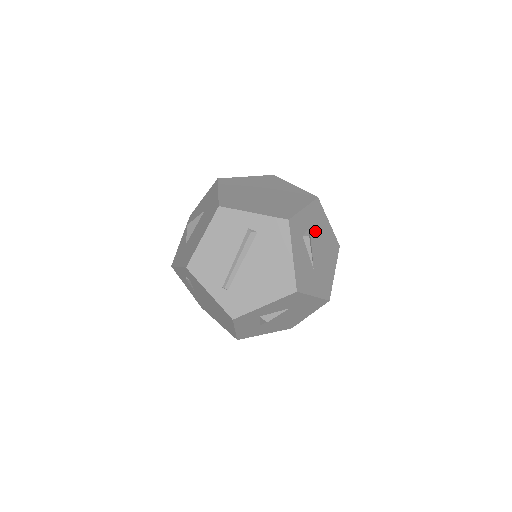
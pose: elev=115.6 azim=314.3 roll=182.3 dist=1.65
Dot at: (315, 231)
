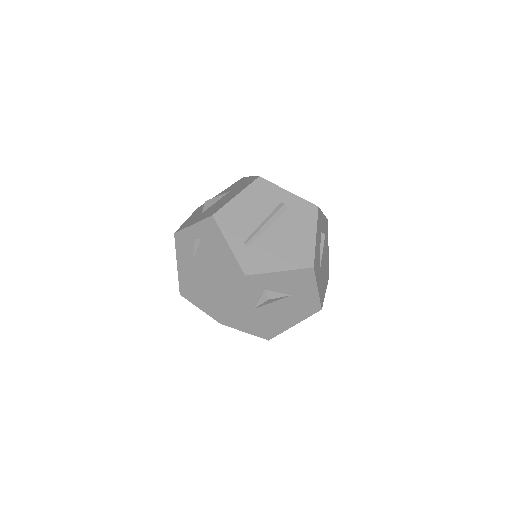
Dot at: (324, 241)
